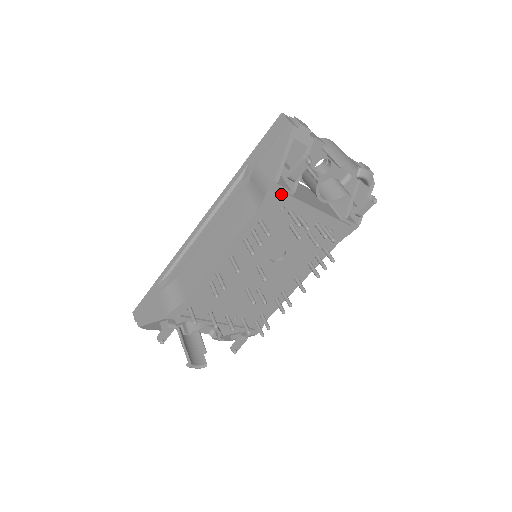
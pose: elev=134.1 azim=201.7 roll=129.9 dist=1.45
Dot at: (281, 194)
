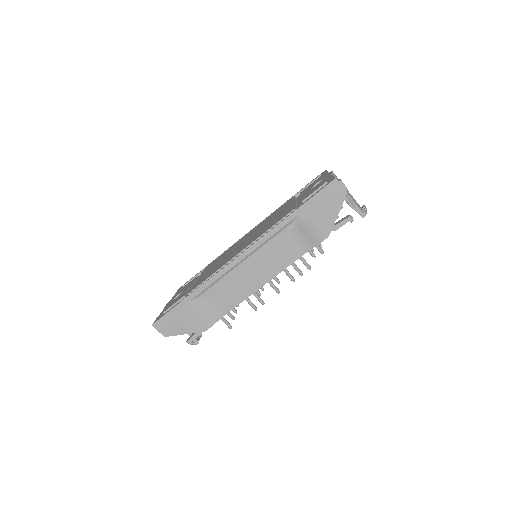
Dot at: occluded
